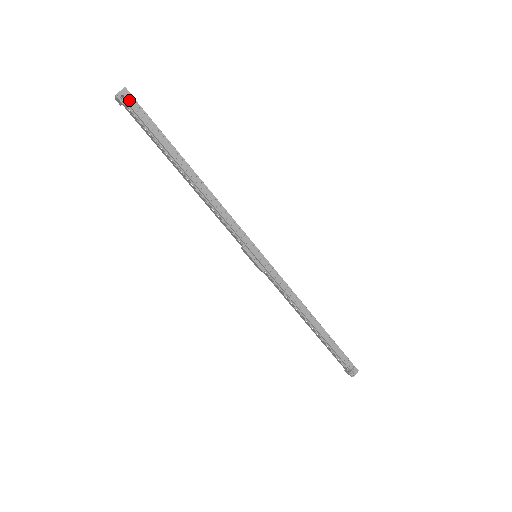
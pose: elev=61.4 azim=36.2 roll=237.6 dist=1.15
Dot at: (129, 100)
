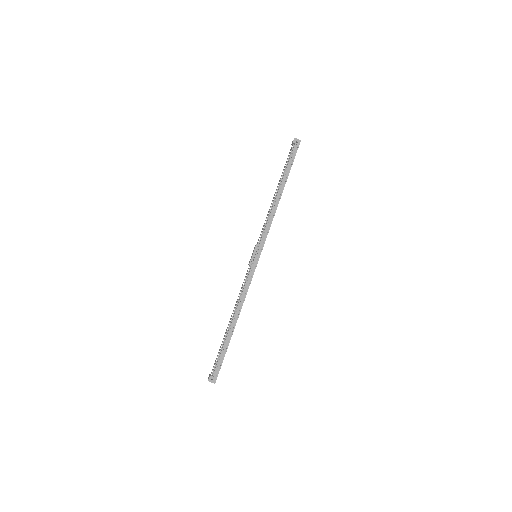
Dot at: (296, 145)
